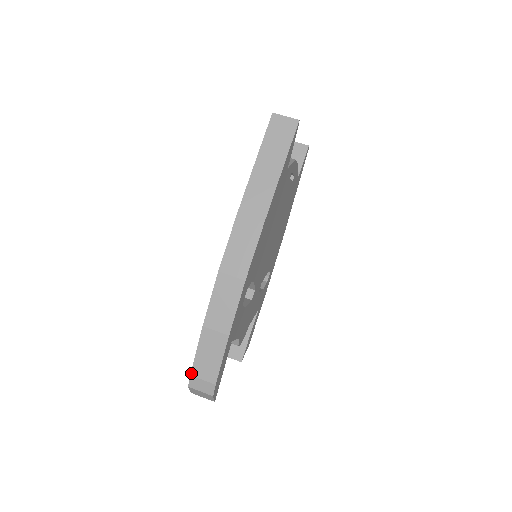
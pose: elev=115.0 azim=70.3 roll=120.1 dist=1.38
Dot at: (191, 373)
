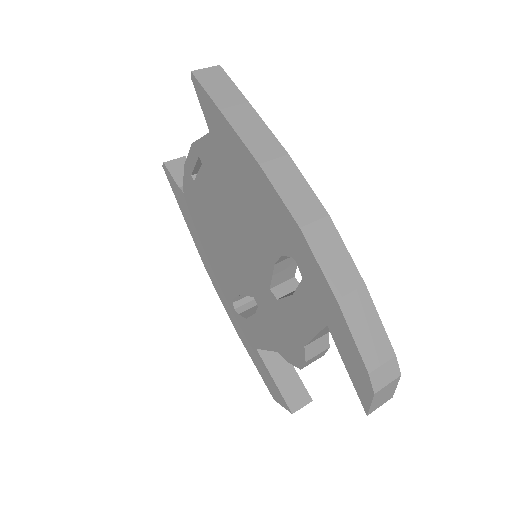
Dot at: (367, 370)
